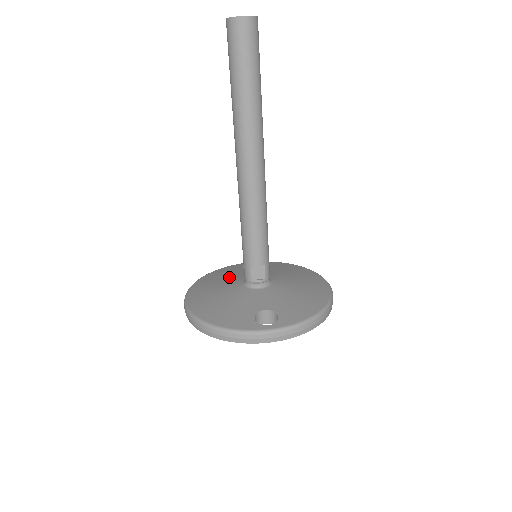
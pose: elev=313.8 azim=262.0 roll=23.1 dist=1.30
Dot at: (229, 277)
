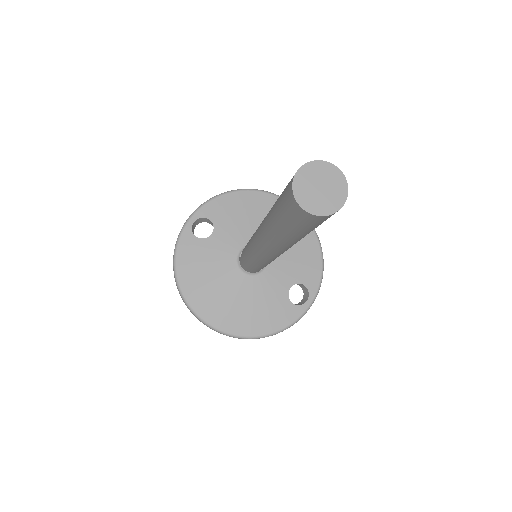
Dot at: (213, 269)
